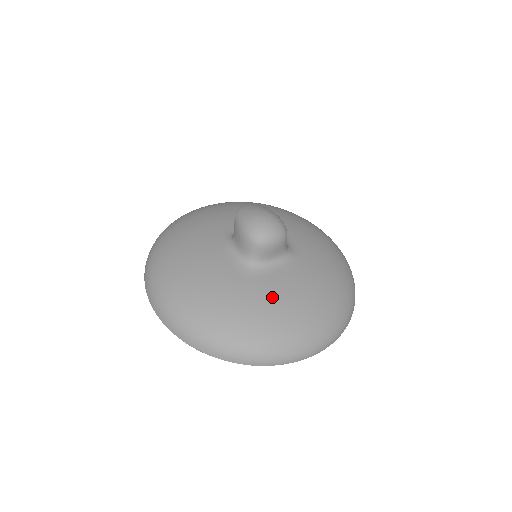
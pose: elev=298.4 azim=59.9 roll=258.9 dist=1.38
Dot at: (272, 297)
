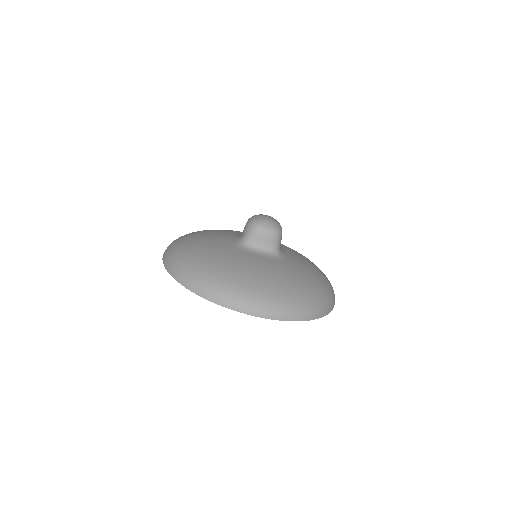
Dot at: (243, 262)
